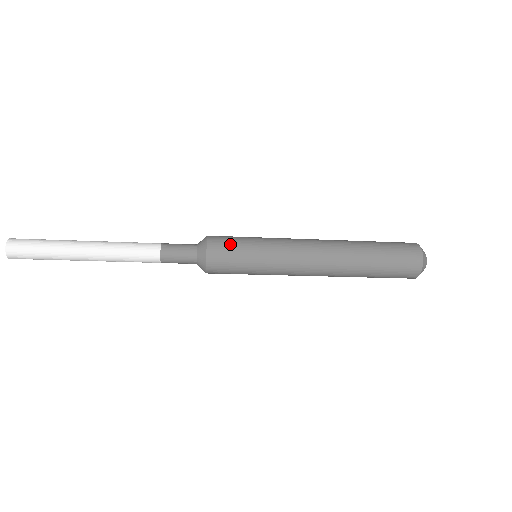
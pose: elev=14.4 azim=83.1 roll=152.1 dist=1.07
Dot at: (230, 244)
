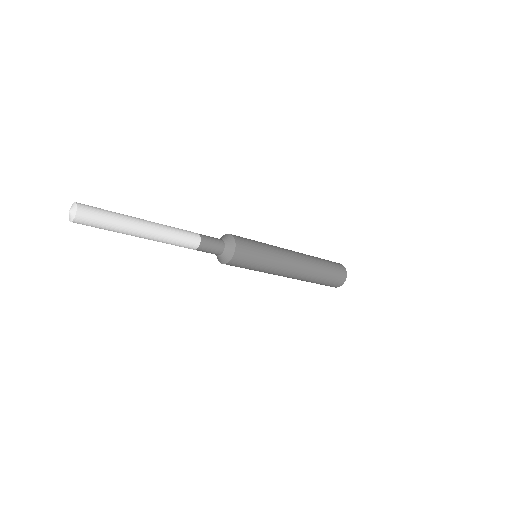
Dot at: (250, 252)
